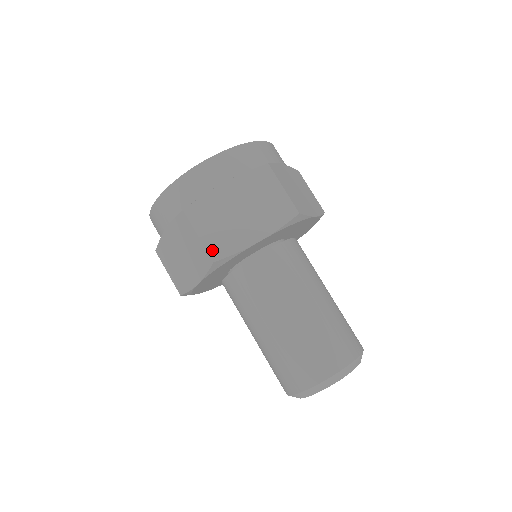
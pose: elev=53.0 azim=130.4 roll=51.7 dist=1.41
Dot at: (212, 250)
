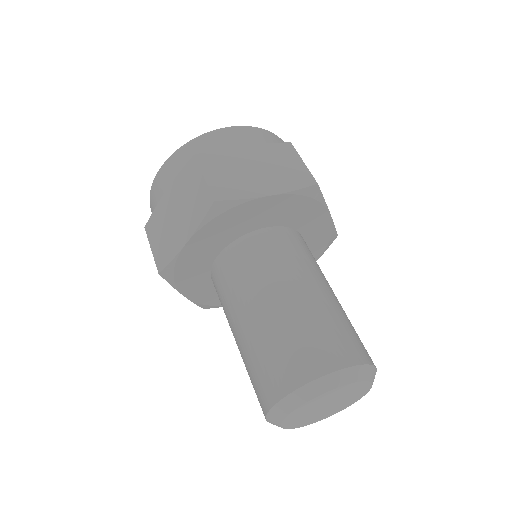
Dot at: (158, 261)
